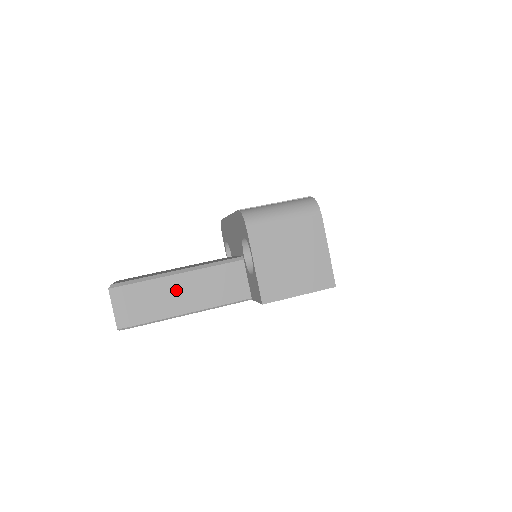
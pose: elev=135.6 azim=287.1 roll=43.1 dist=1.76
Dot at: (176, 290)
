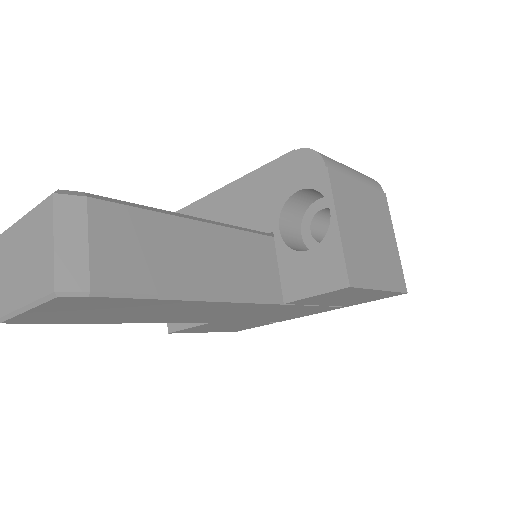
Dot at: (184, 246)
